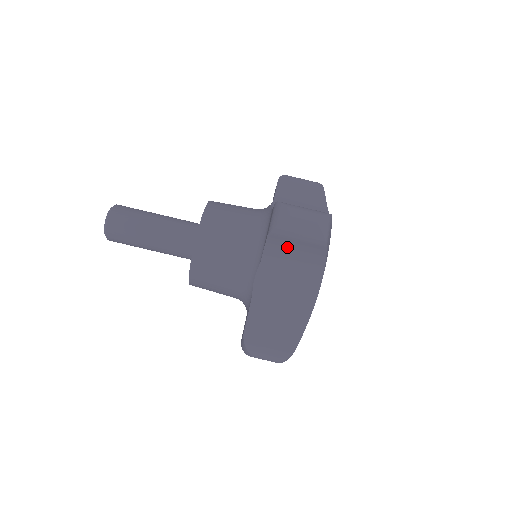
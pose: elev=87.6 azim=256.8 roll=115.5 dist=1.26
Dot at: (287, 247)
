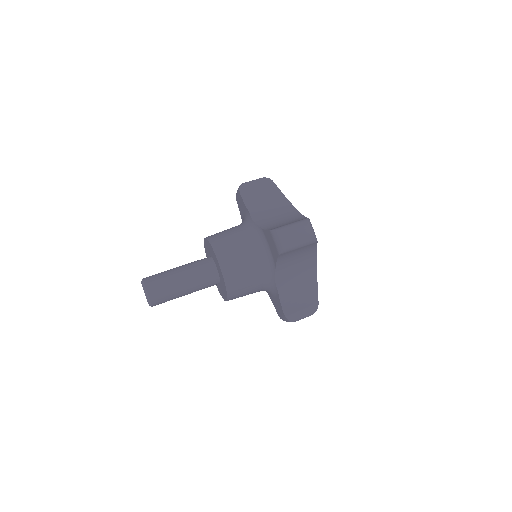
Dot at: (292, 253)
